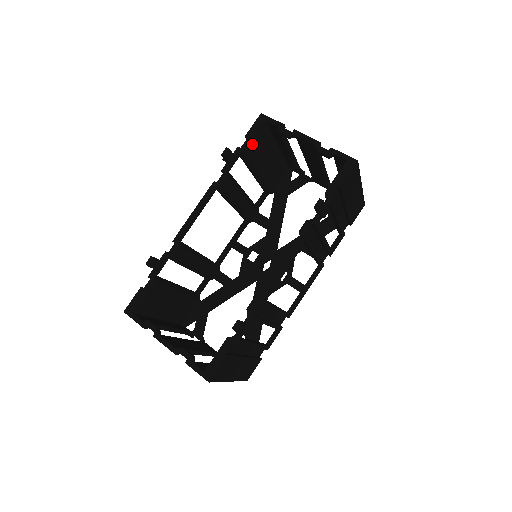
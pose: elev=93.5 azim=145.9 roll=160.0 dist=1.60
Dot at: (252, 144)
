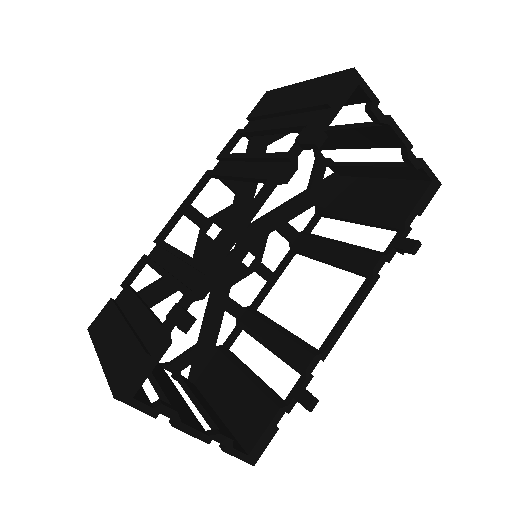
Dot at: (330, 117)
